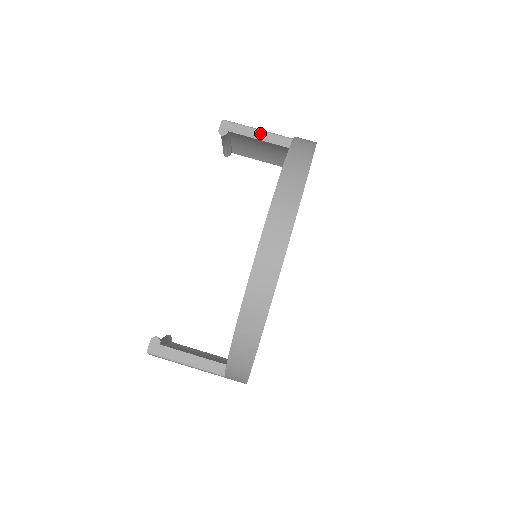
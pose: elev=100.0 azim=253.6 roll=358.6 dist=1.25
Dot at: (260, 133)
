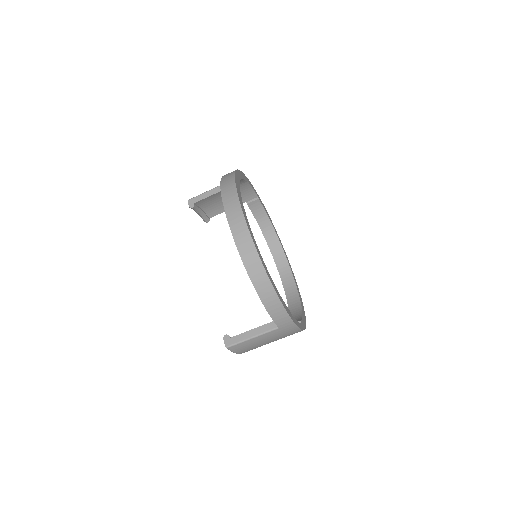
Dot at: (211, 191)
